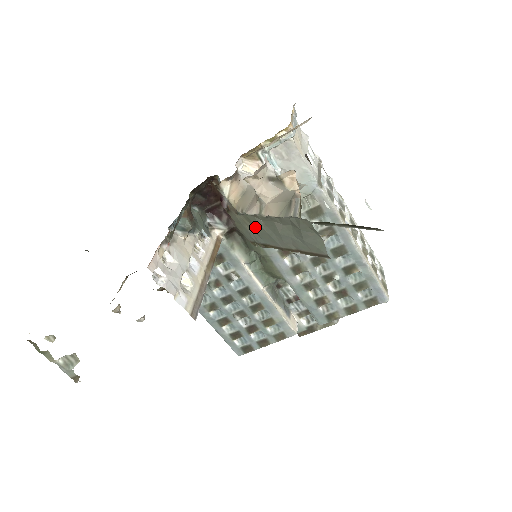
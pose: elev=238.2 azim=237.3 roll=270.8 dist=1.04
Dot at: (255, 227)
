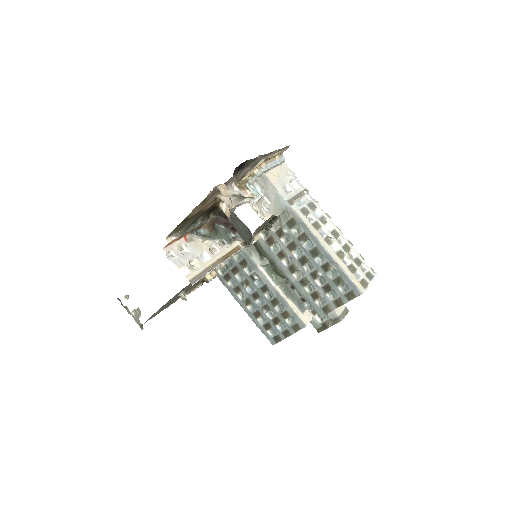
Dot at: (238, 230)
